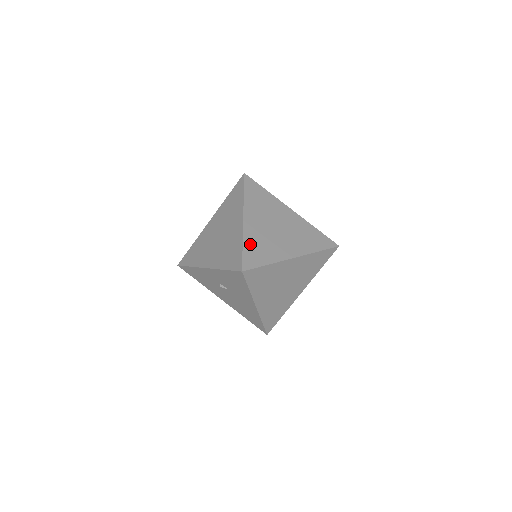
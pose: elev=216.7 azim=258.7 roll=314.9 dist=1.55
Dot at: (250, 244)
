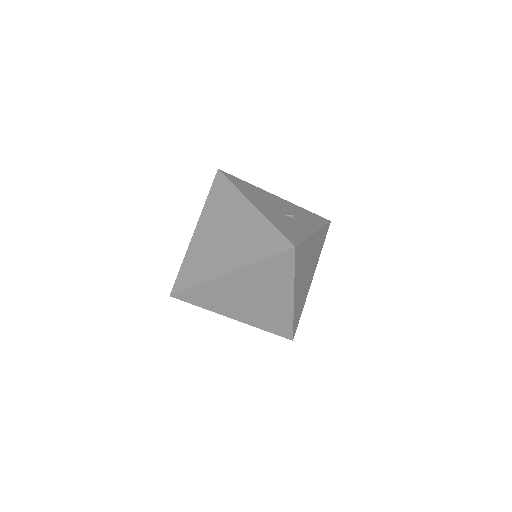
Dot at: (188, 262)
